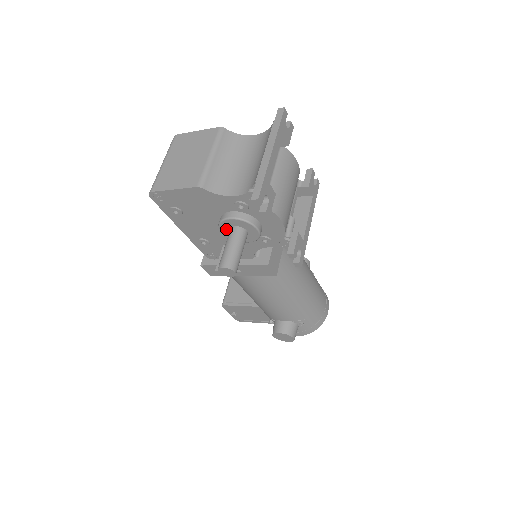
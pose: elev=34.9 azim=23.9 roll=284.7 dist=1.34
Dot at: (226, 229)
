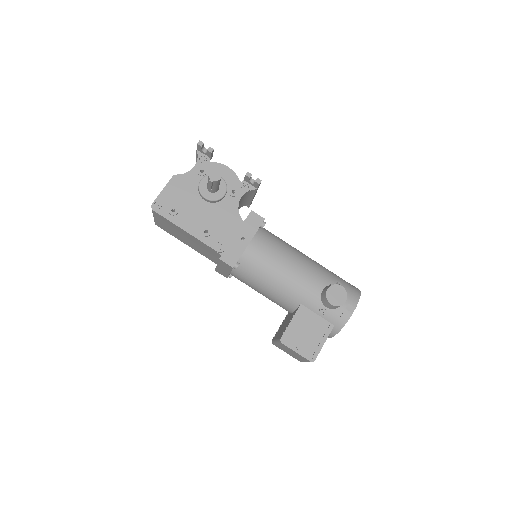
Dot at: (206, 192)
